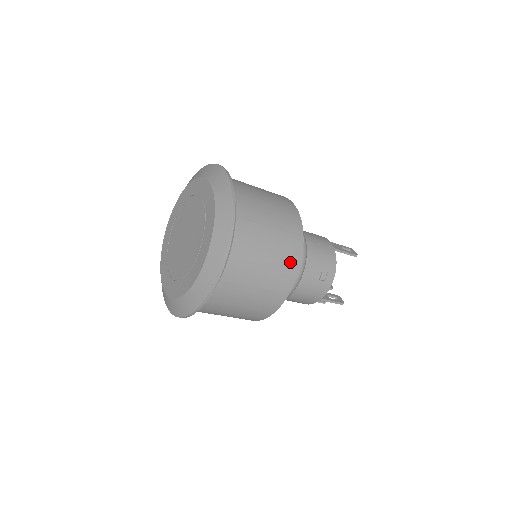
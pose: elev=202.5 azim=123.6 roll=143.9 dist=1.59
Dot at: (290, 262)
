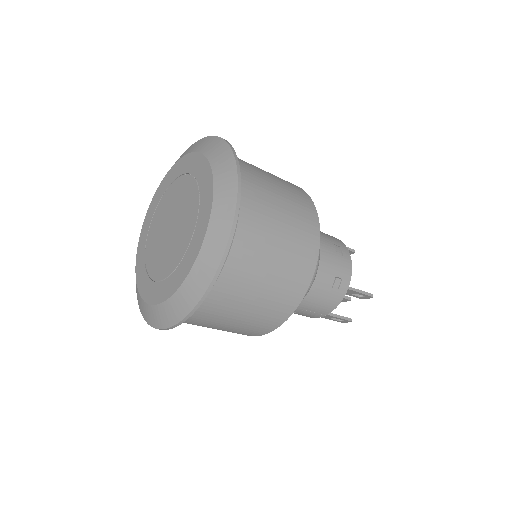
Dot at: (303, 200)
